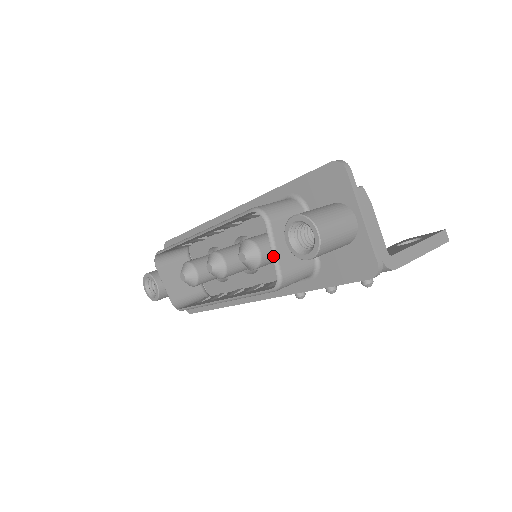
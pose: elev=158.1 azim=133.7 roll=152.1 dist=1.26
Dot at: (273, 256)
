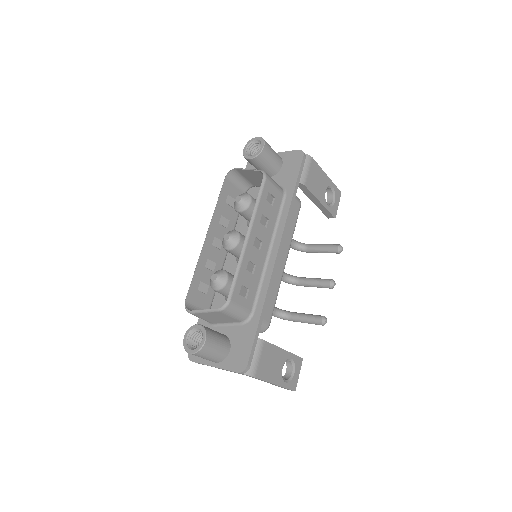
Dot at: (250, 170)
